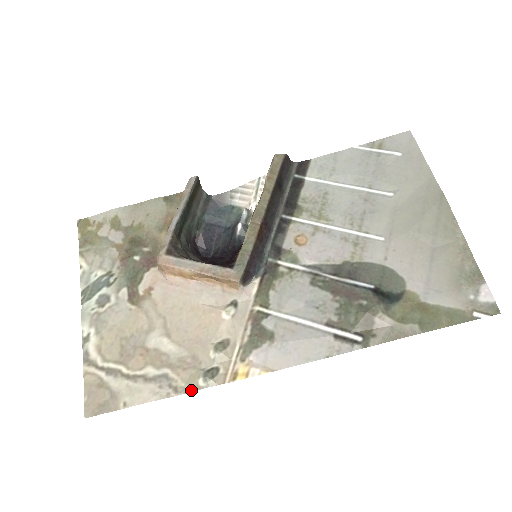
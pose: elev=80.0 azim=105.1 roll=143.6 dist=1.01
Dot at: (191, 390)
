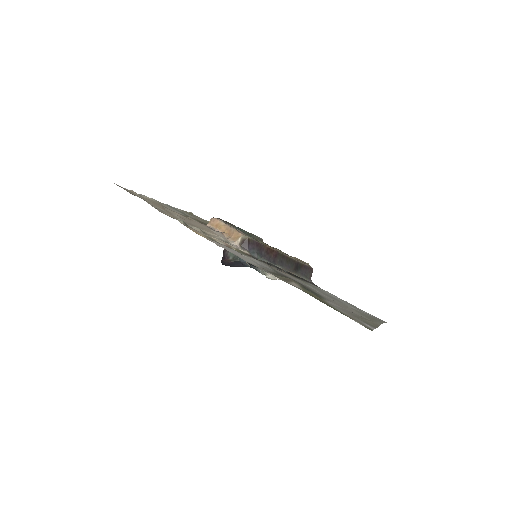
Dot at: (169, 216)
